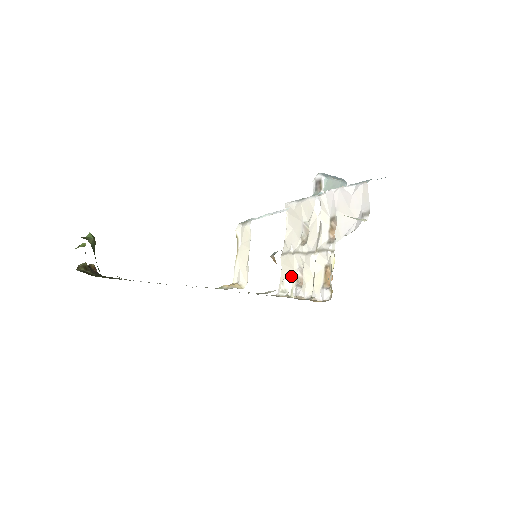
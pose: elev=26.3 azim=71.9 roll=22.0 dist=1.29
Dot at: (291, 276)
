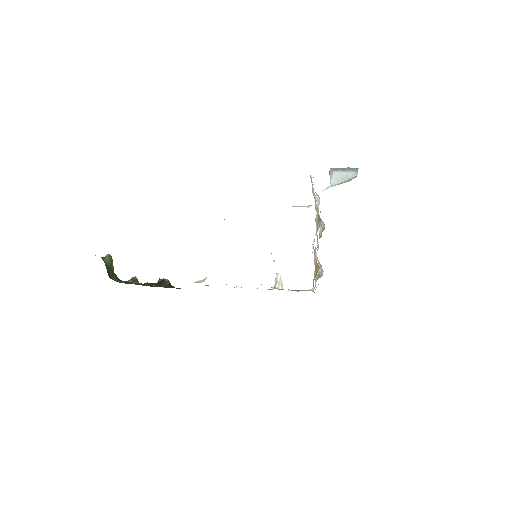
Dot at: occluded
